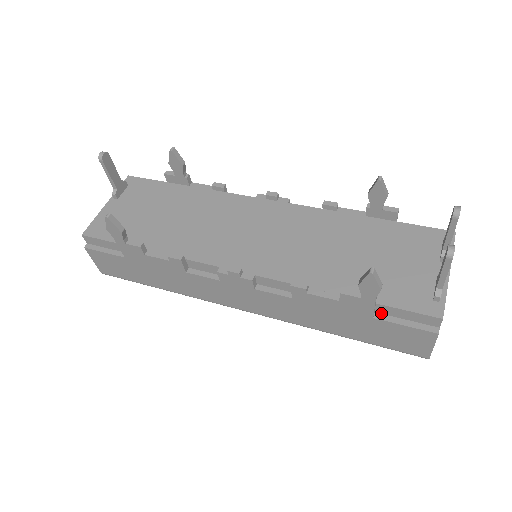
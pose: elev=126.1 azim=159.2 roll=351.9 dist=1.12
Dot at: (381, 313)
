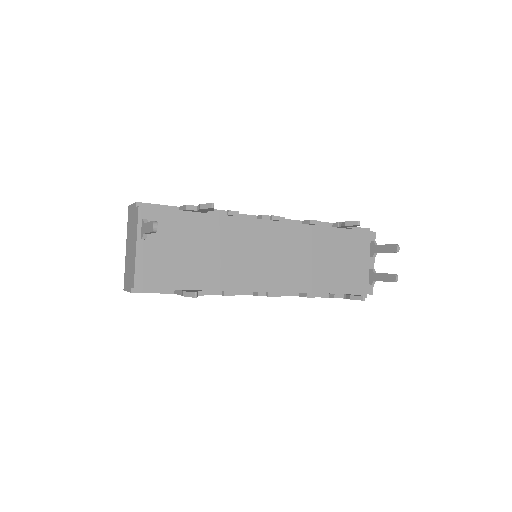
Dot at: occluded
